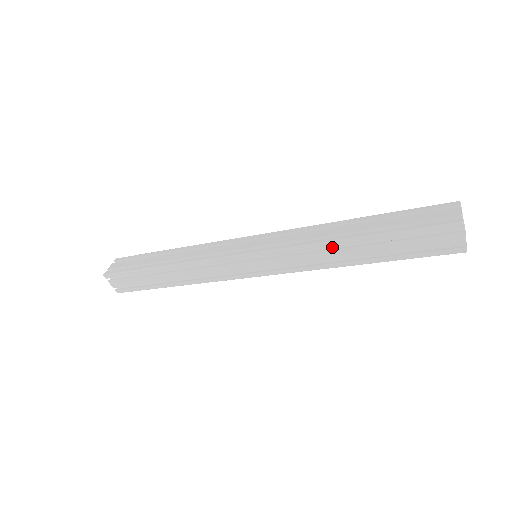
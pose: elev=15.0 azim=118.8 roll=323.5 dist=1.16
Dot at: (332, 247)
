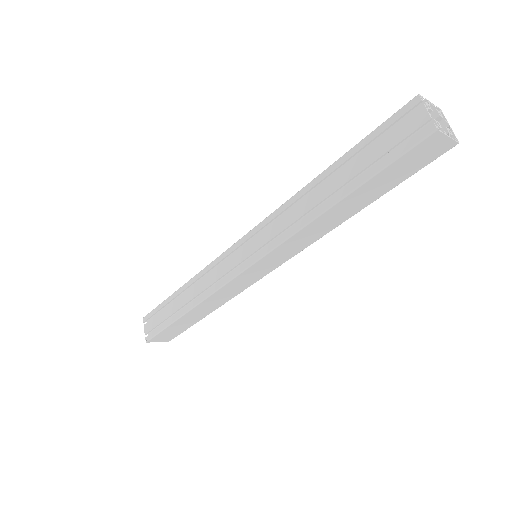
Dot at: (310, 199)
